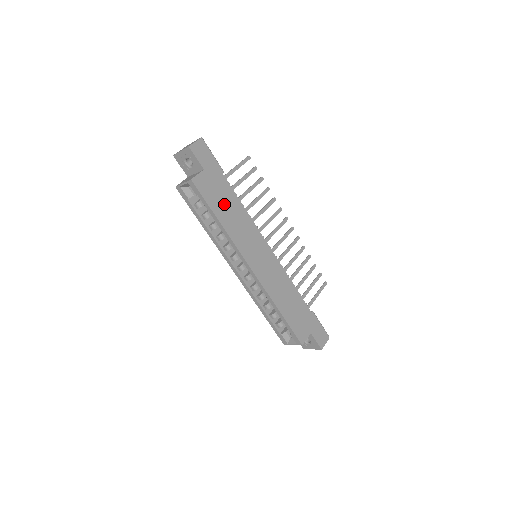
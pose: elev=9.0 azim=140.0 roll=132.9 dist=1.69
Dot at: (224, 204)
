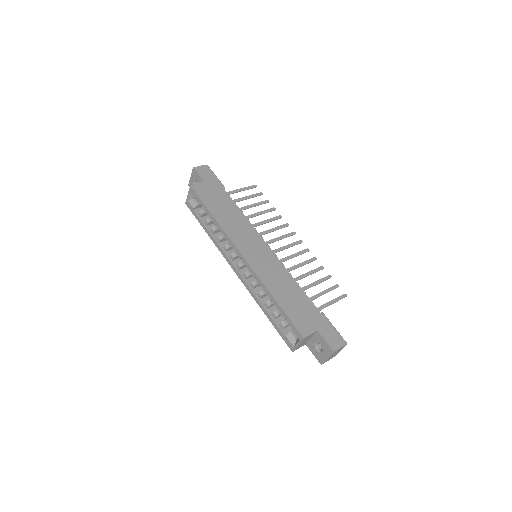
Dot at: (220, 206)
